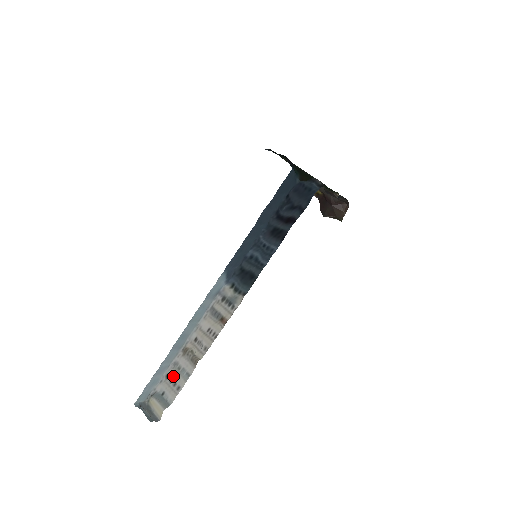
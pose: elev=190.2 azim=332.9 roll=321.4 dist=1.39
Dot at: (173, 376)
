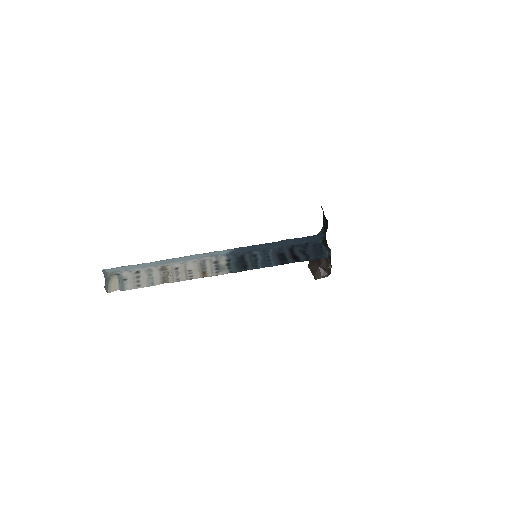
Dot at: (142, 276)
